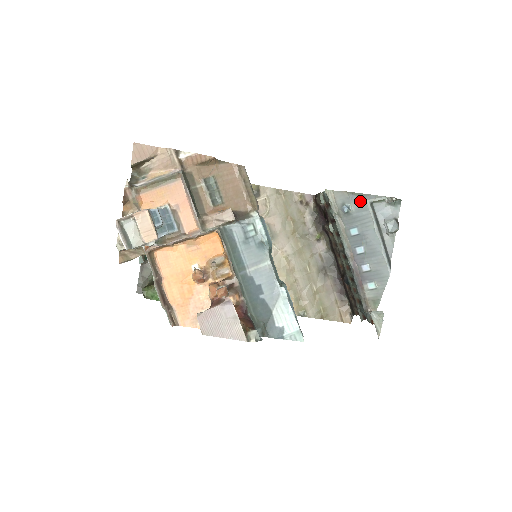
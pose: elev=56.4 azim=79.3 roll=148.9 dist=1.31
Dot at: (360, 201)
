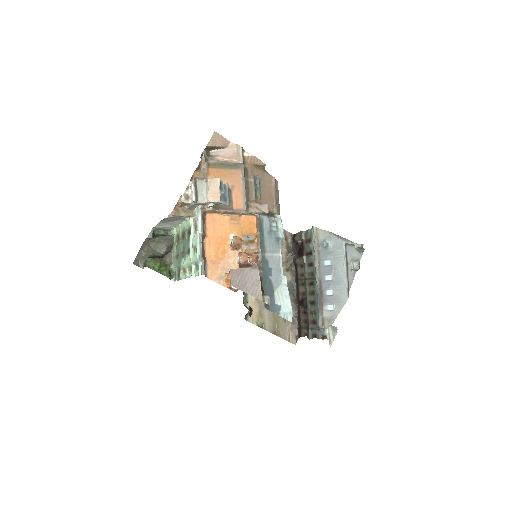
Dot at: (338, 241)
